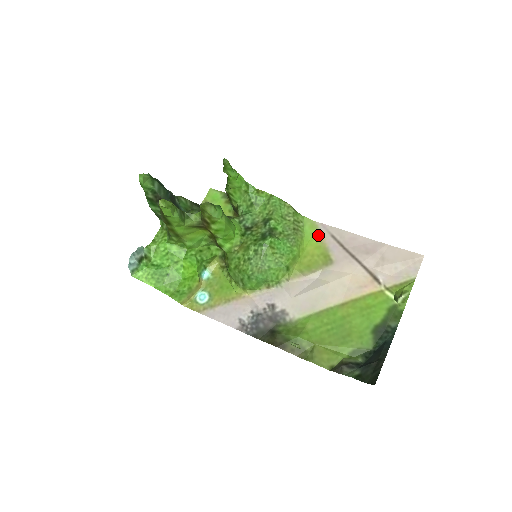
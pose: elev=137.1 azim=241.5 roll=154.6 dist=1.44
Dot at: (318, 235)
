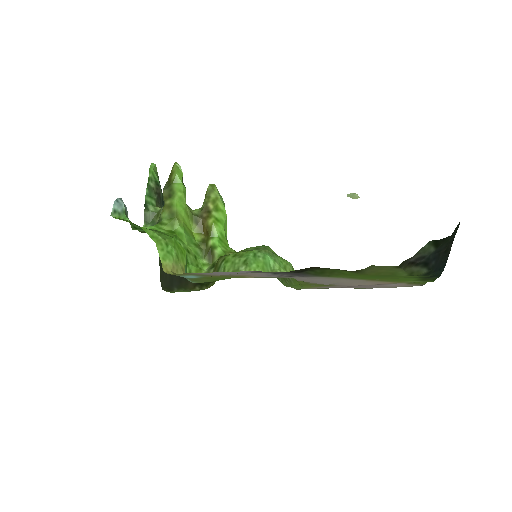
Dot at: (308, 287)
